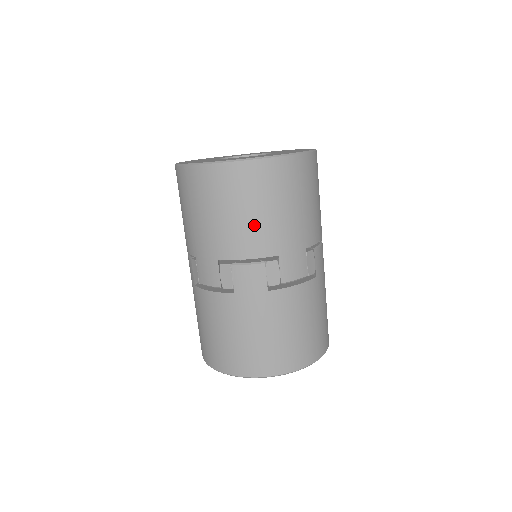
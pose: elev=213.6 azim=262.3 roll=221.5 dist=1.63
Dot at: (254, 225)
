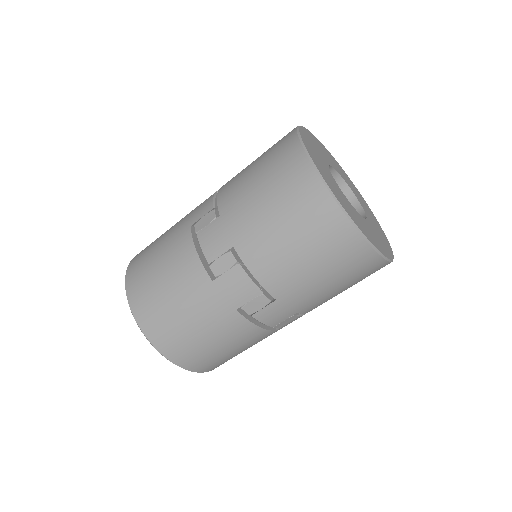
Dot at: (291, 265)
